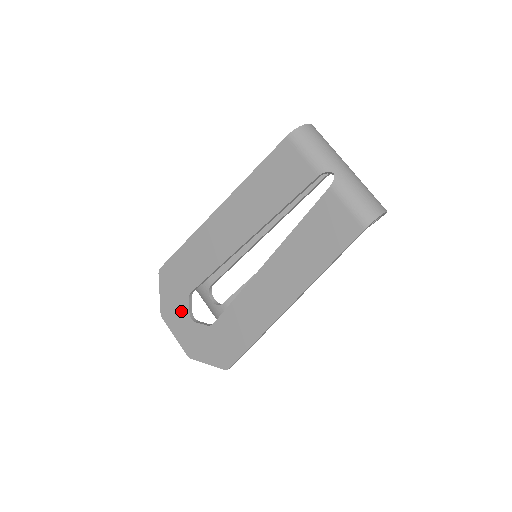
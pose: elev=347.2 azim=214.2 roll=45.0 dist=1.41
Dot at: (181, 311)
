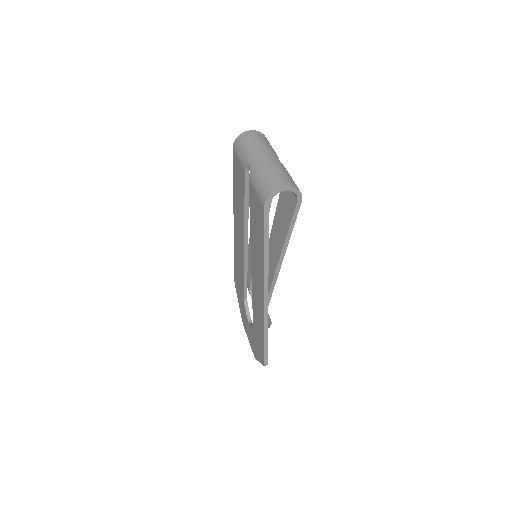
Dot at: (245, 316)
